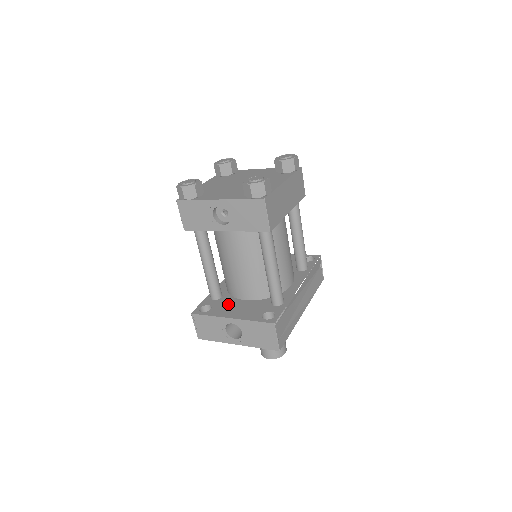
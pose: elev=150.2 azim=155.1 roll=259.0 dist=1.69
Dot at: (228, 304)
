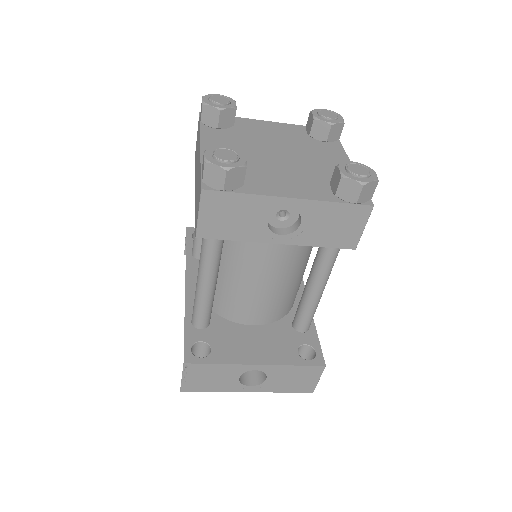
Dot at: (232, 336)
